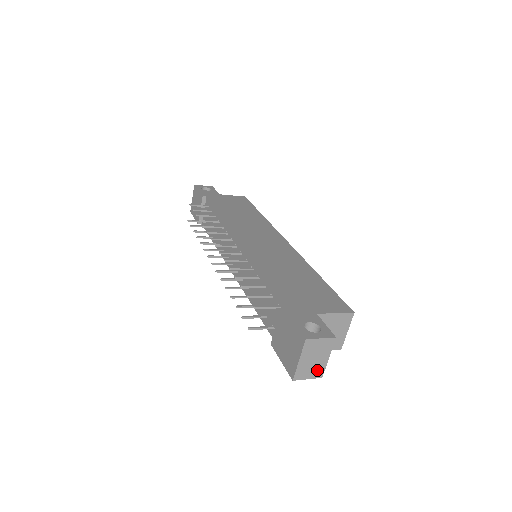
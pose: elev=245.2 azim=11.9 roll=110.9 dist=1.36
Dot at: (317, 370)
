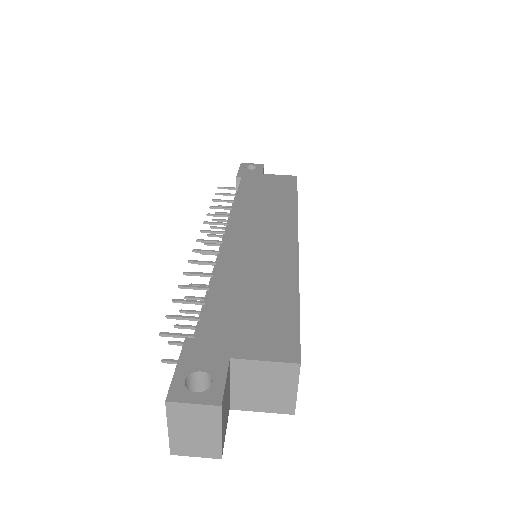
Dot at: (207, 447)
